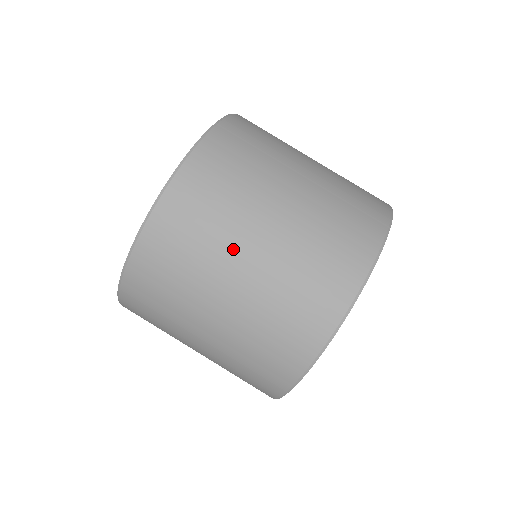
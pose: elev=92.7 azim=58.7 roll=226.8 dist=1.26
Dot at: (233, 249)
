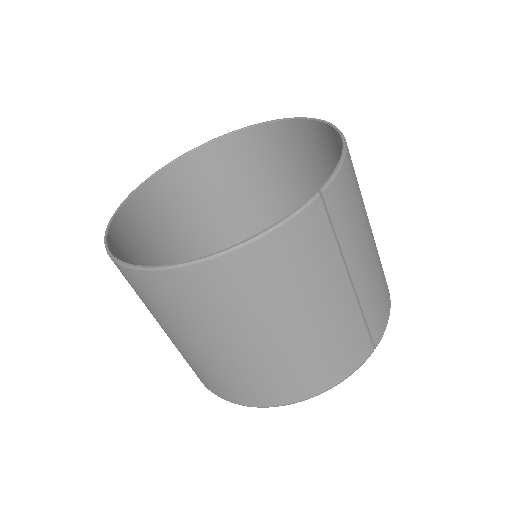
Dot at: (248, 328)
